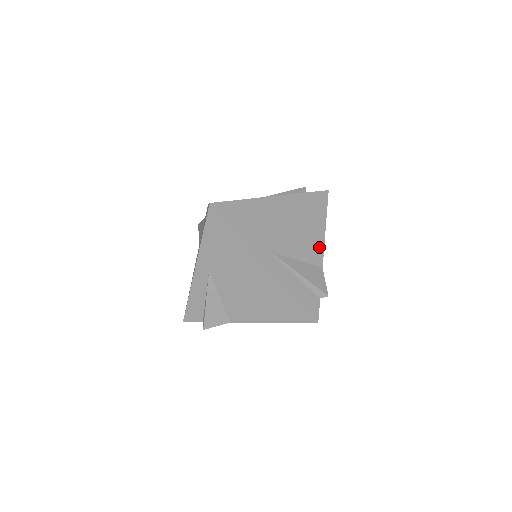
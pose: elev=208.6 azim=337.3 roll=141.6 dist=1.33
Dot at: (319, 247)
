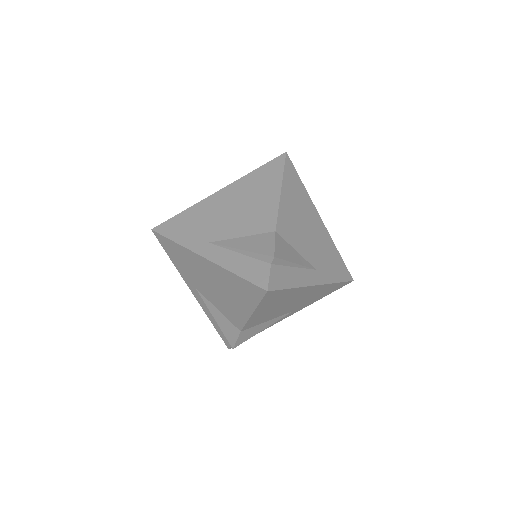
Dot at: (271, 212)
